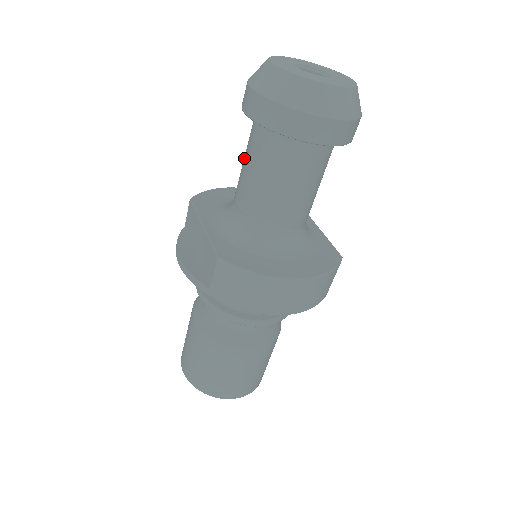
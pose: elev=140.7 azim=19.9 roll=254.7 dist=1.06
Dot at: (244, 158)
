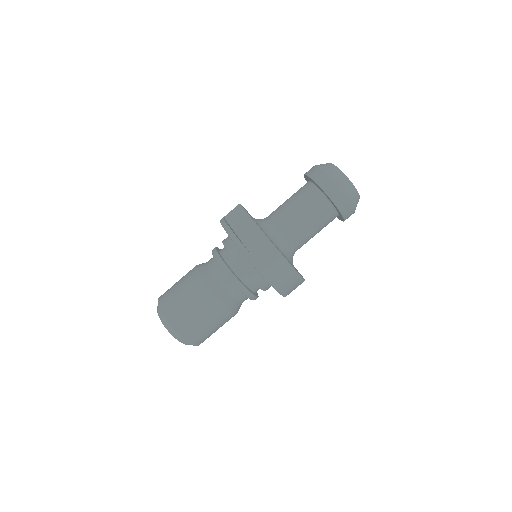
Dot at: (291, 199)
